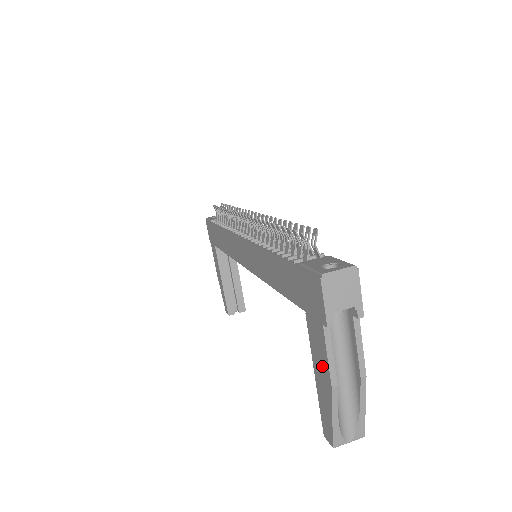
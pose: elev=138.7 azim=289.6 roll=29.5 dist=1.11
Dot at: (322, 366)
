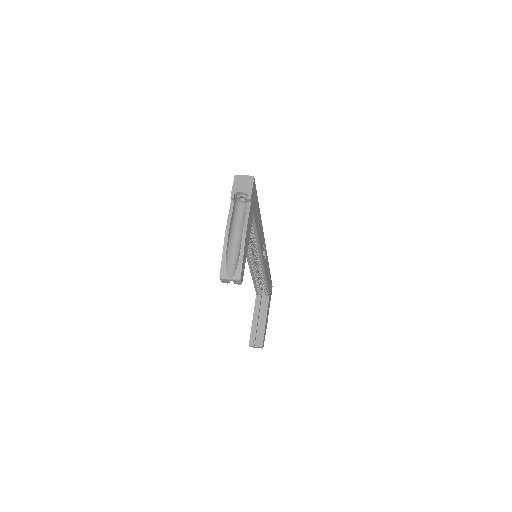
Dot at: occluded
